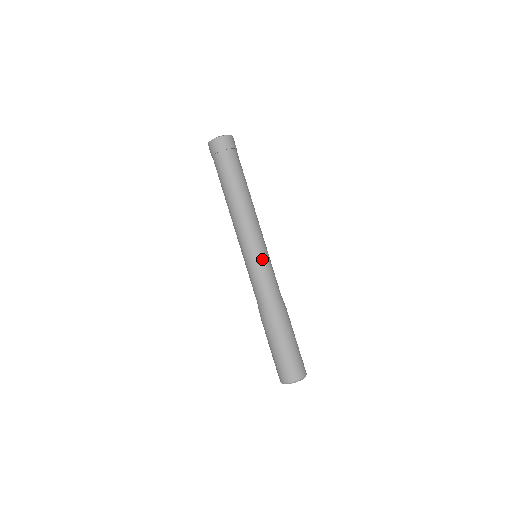
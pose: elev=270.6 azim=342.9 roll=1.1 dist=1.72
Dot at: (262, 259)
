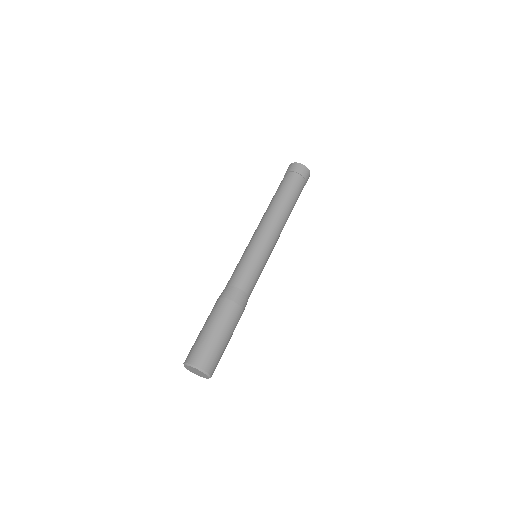
Dot at: (255, 254)
